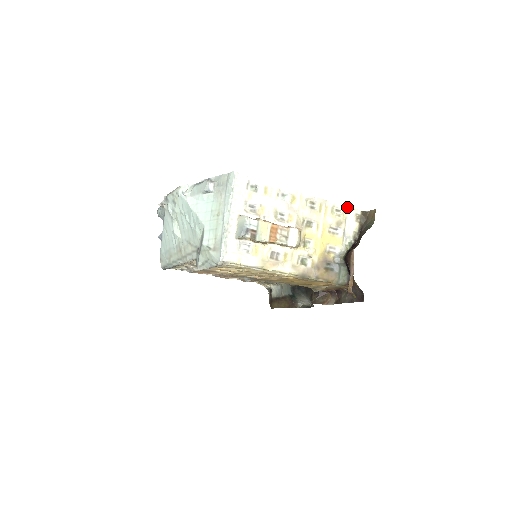
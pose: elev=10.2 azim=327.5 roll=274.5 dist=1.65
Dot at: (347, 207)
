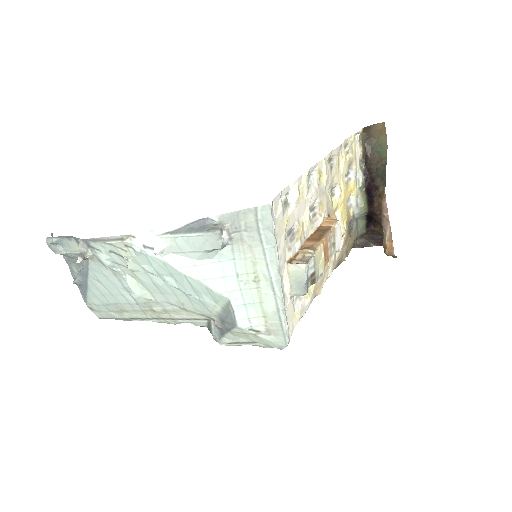
Dot at: (354, 135)
